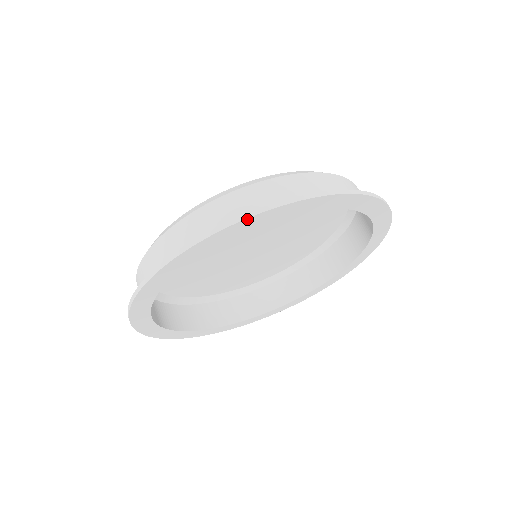
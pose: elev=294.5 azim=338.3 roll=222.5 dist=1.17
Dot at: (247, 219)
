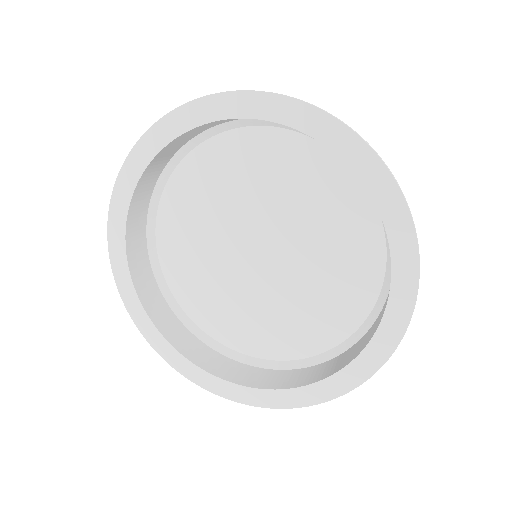
Dot at: (367, 146)
